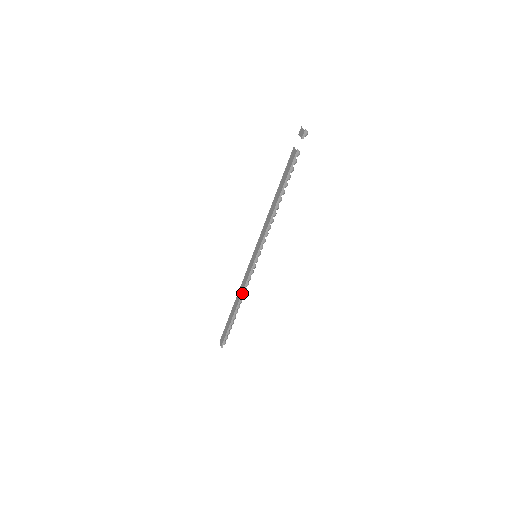
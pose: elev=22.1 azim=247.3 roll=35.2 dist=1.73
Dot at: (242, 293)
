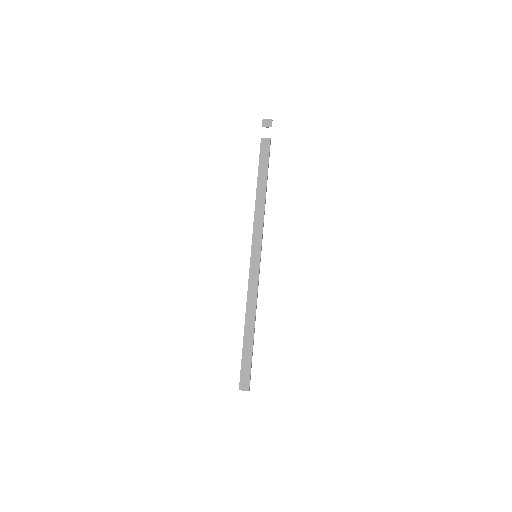
Dot at: (256, 304)
